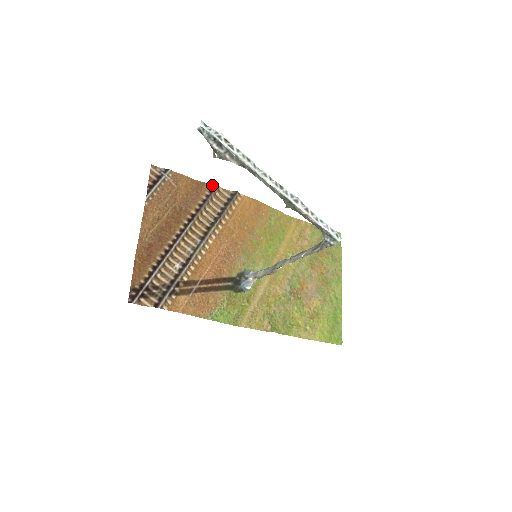
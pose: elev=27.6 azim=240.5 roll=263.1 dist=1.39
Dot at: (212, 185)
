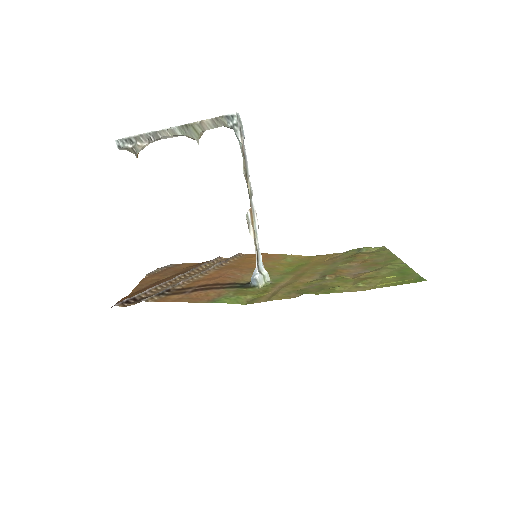
Dot at: occluded
